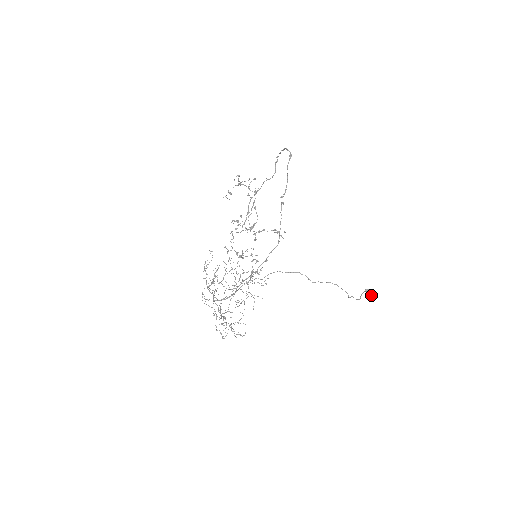
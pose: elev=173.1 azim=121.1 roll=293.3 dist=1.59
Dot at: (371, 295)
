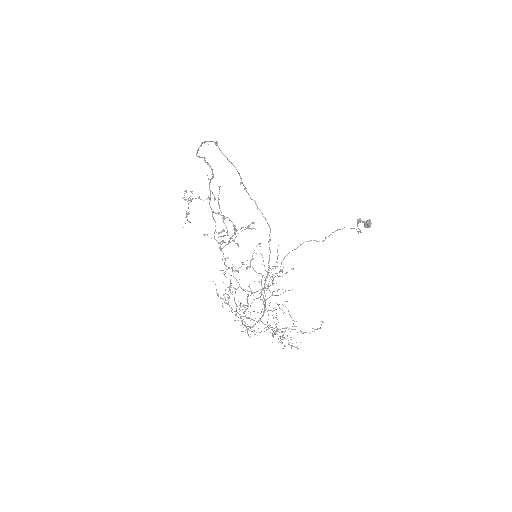
Dot at: (367, 221)
